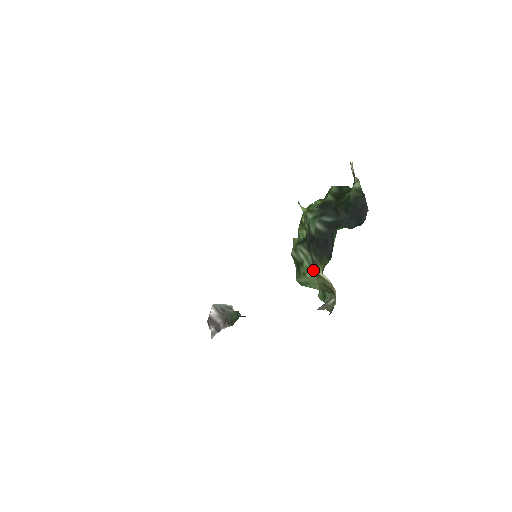
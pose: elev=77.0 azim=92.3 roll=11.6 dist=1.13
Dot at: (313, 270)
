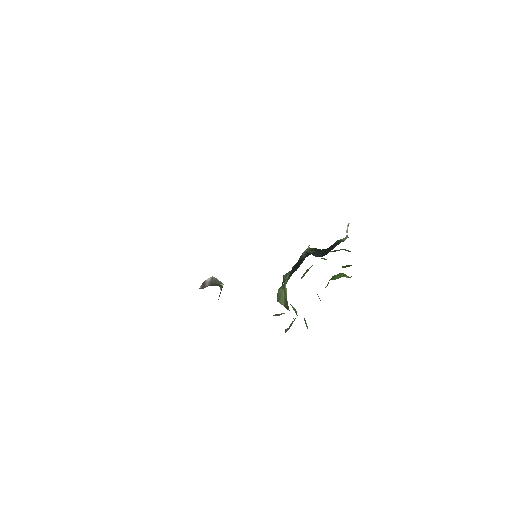
Dot at: occluded
